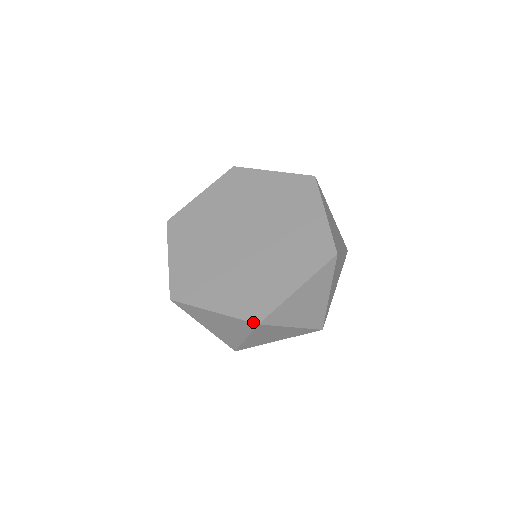
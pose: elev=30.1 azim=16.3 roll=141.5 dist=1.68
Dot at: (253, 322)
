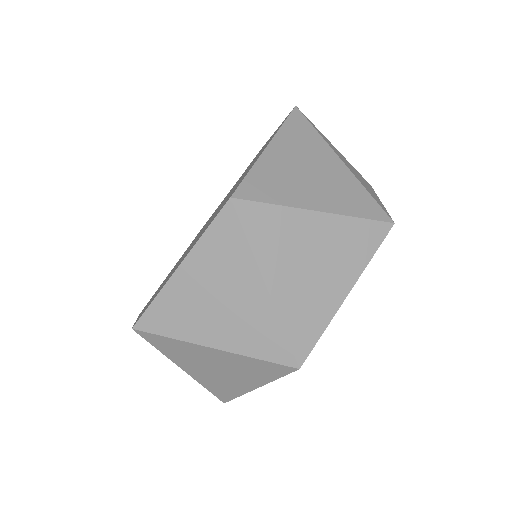
Dot at: occluded
